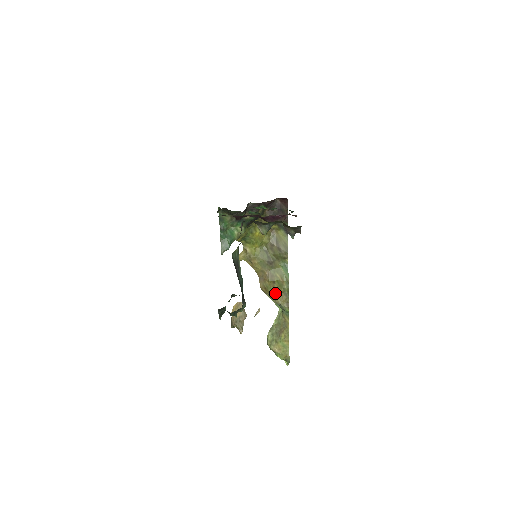
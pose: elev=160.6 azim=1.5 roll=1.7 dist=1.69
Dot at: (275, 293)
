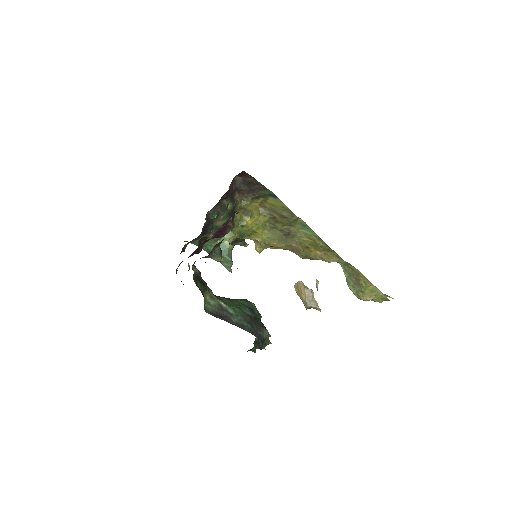
Dot at: (318, 256)
